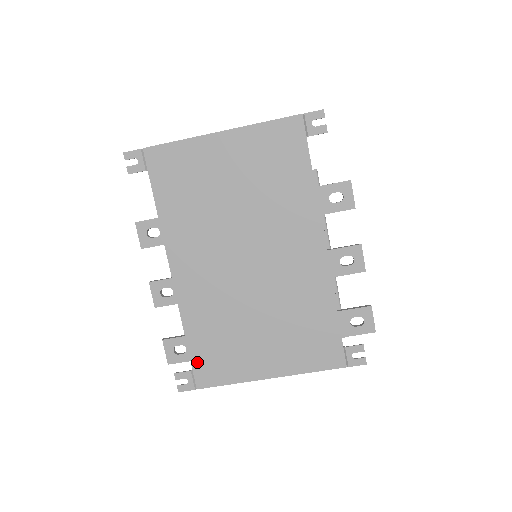
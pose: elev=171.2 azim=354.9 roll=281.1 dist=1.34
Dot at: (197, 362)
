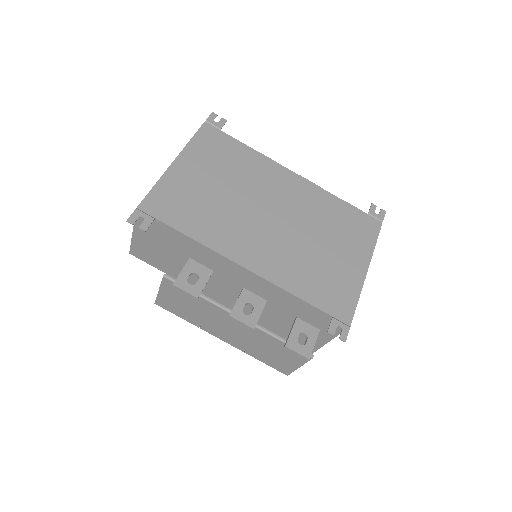
Dot at: (328, 308)
